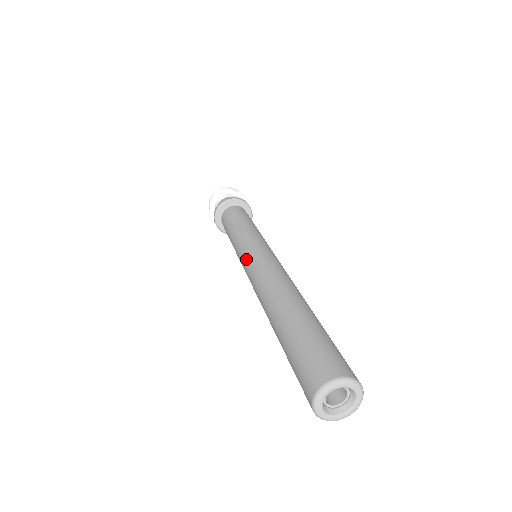
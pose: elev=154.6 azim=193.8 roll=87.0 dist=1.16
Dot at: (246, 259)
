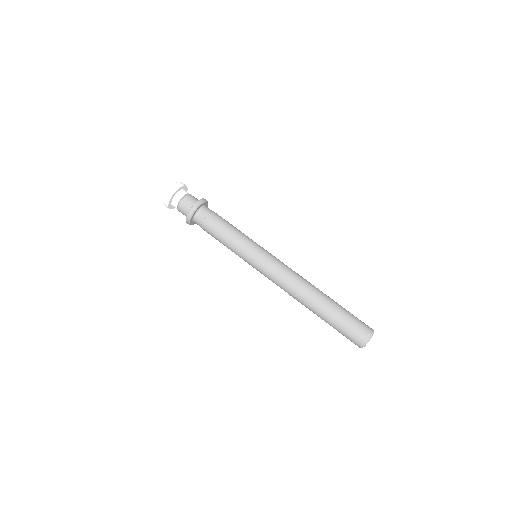
Dot at: (263, 267)
